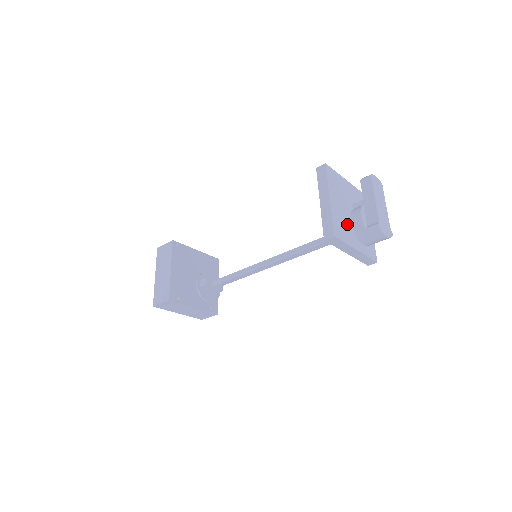
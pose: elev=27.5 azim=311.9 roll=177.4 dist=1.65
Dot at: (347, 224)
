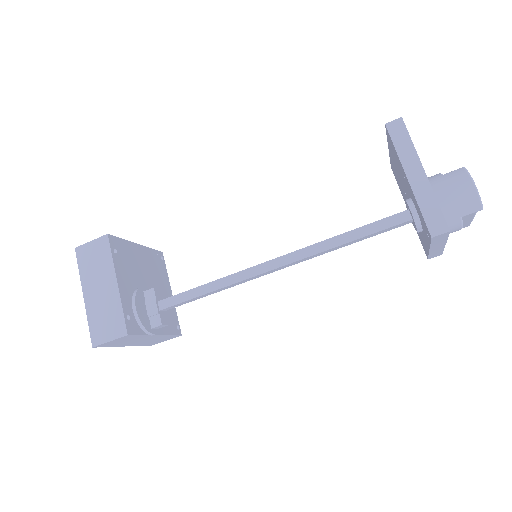
Dot at: occluded
